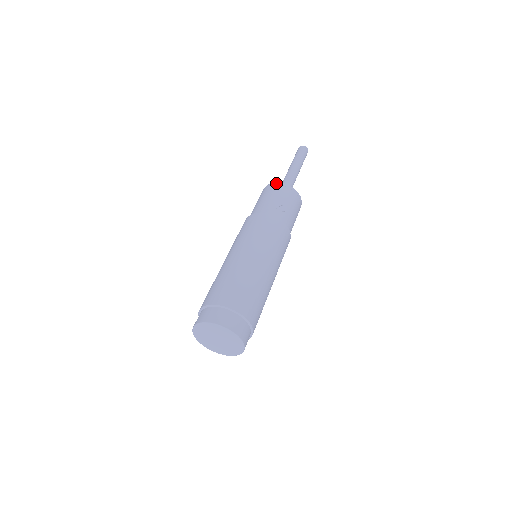
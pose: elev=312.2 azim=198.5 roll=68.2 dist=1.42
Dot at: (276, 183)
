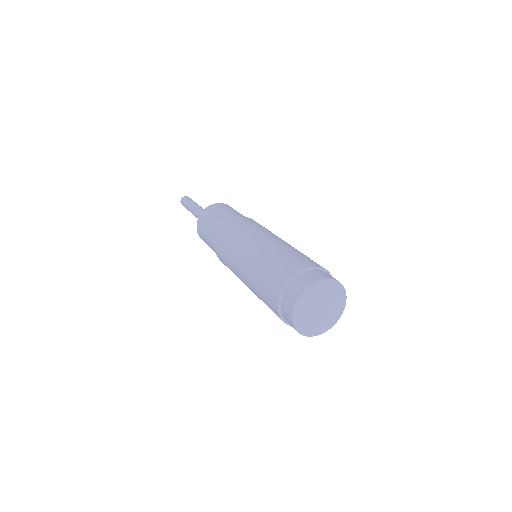
Dot at: (199, 217)
